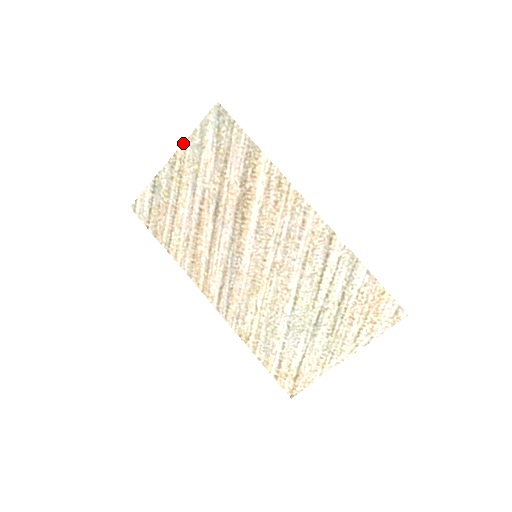
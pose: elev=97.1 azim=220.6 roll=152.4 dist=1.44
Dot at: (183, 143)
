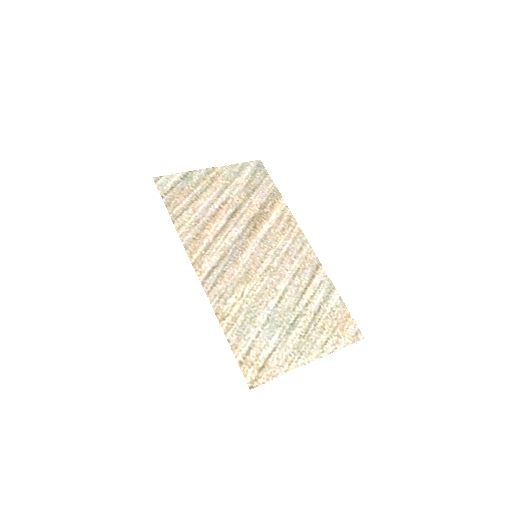
Dot at: occluded
